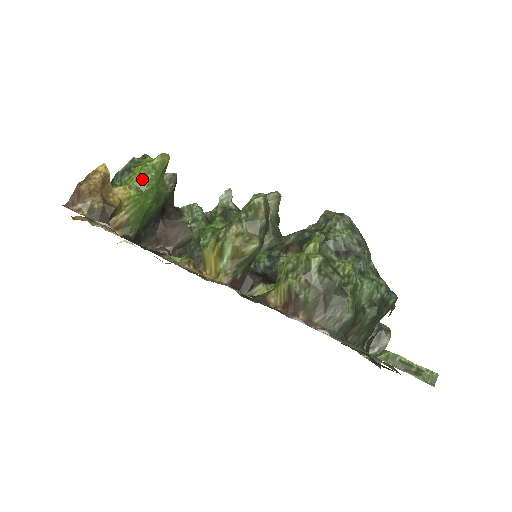
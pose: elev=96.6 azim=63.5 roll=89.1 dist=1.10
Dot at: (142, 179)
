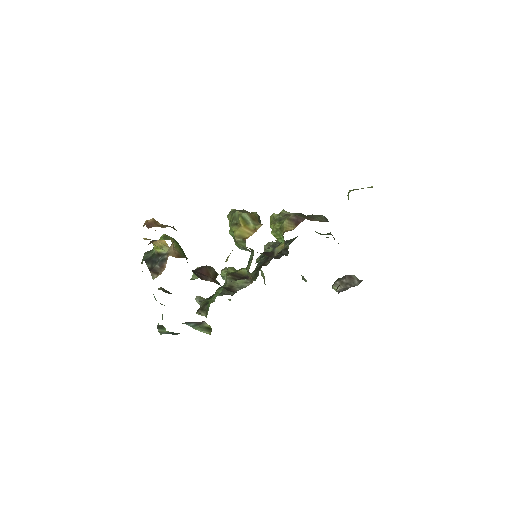
Dot at: (167, 238)
